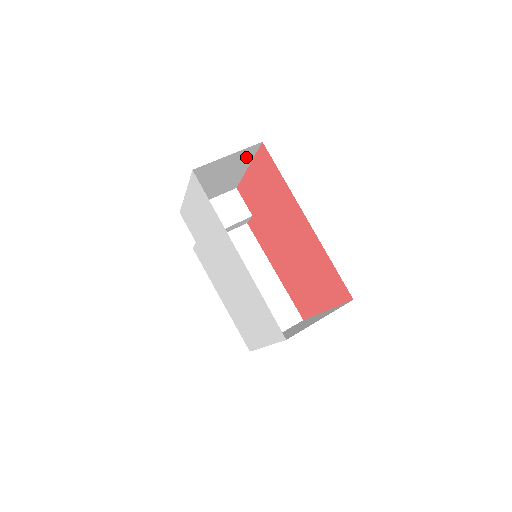
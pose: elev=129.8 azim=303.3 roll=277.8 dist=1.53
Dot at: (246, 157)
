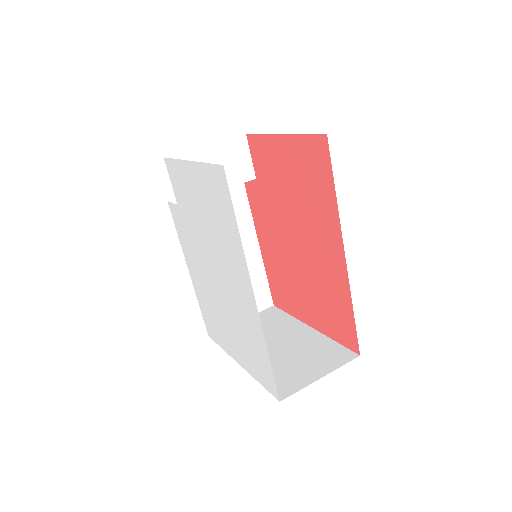
Dot at: occluded
